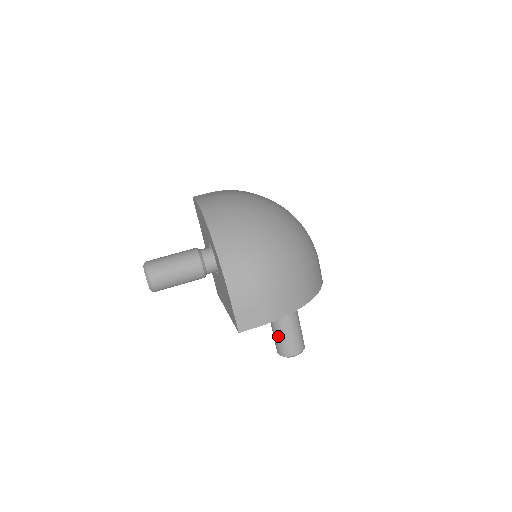
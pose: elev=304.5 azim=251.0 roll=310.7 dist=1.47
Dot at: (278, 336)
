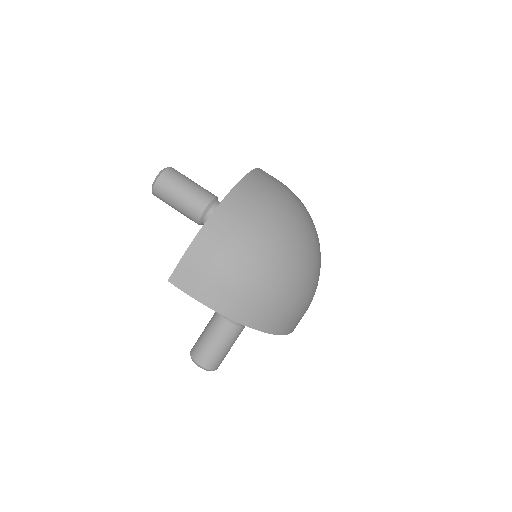
Dot at: (204, 334)
